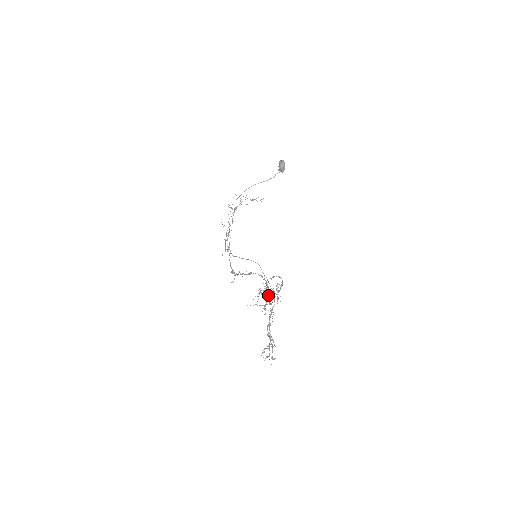
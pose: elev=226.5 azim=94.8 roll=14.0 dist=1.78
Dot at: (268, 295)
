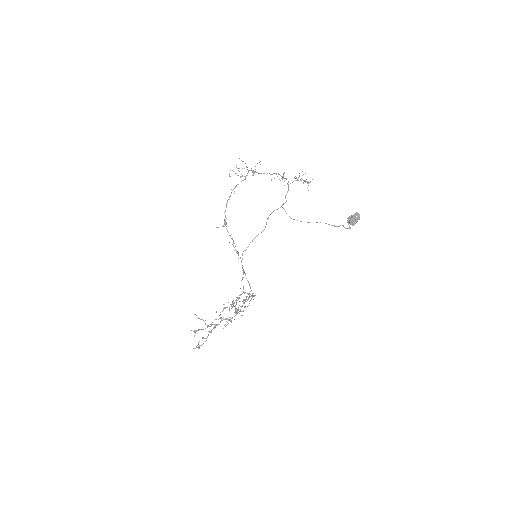
Dot at: occluded
